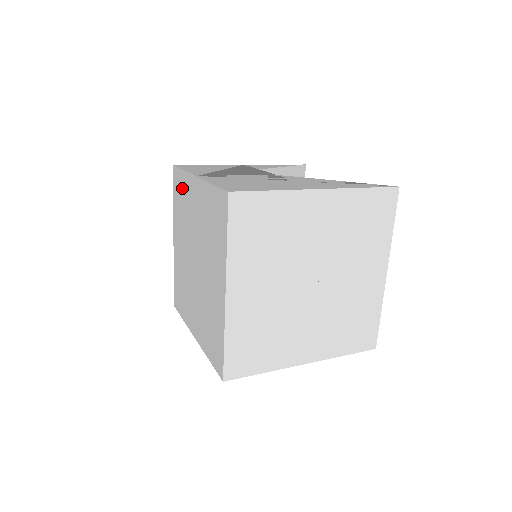
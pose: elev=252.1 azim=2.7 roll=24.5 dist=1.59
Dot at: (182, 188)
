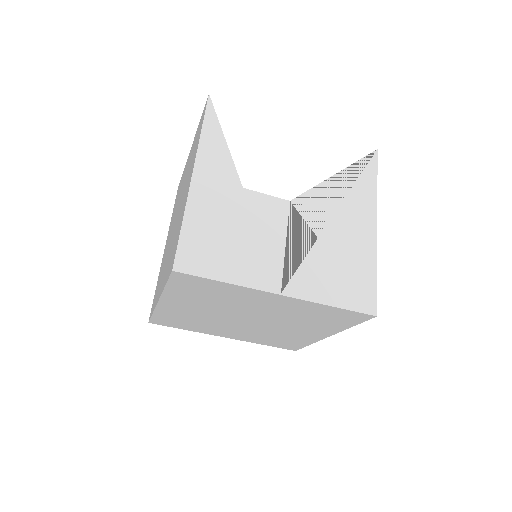
Dot at: (218, 290)
